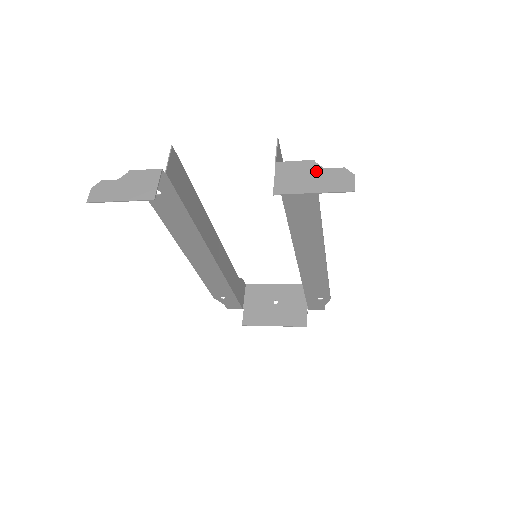
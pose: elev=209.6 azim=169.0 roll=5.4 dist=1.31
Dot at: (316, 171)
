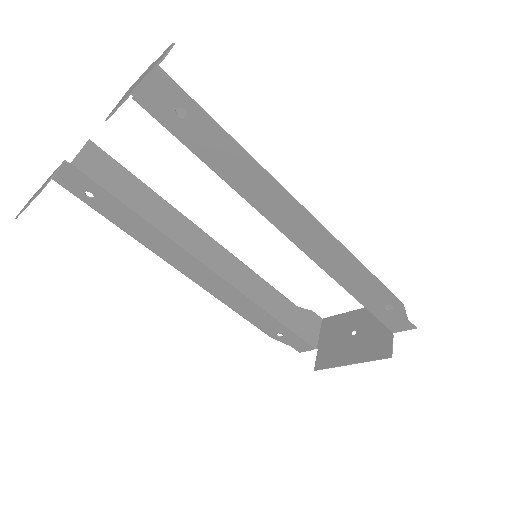
Dot at: (147, 70)
